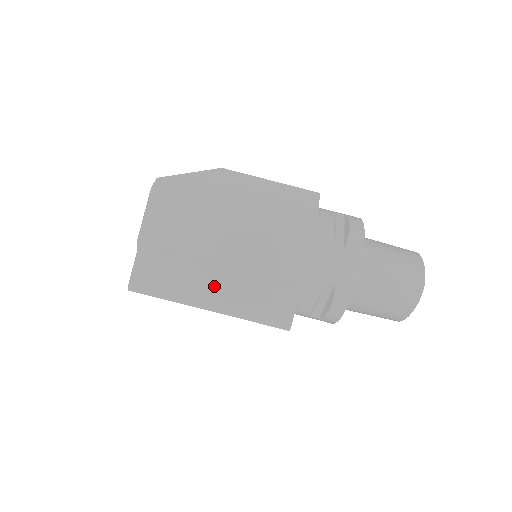
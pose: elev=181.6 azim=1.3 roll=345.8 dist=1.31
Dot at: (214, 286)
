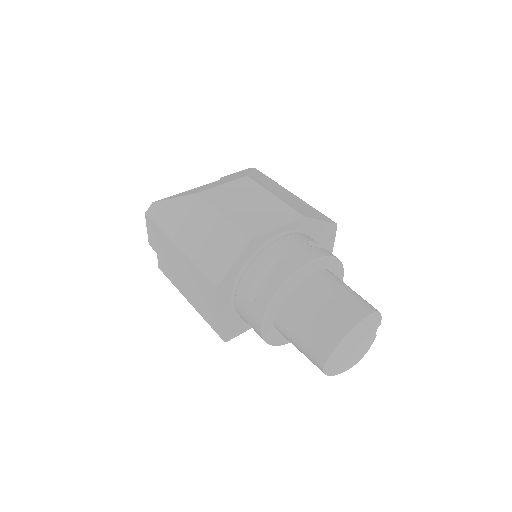
Dot at: (187, 290)
